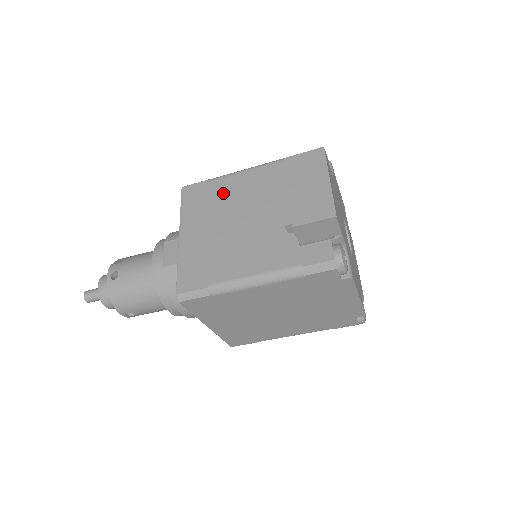
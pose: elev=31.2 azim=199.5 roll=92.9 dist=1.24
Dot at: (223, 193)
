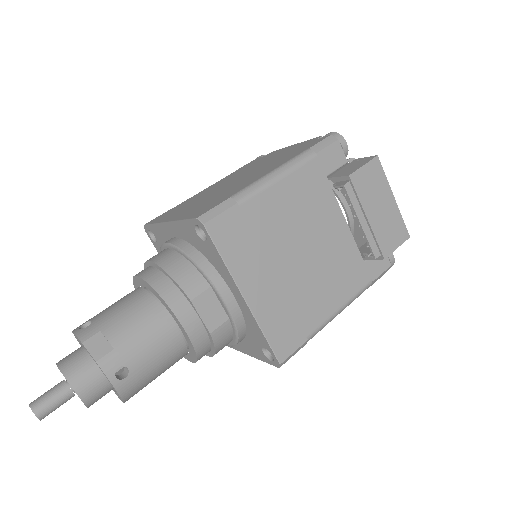
Dot at: (267, 221)
